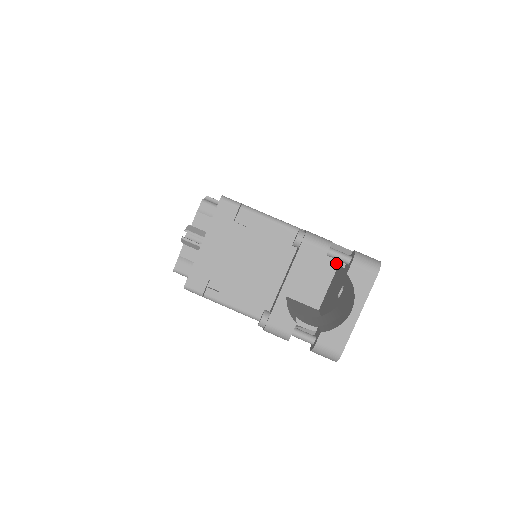
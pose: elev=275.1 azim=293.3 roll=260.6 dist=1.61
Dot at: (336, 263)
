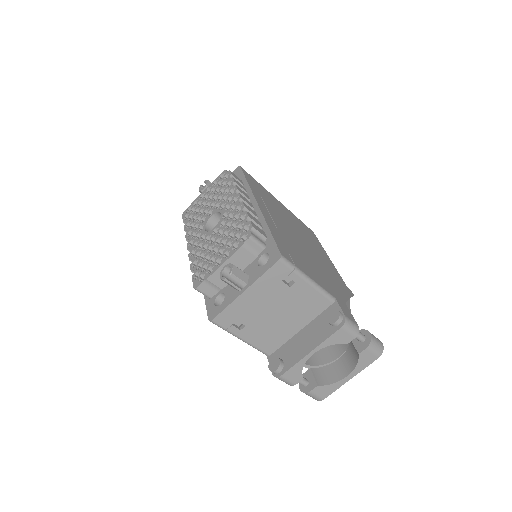
Dot at: occluded
